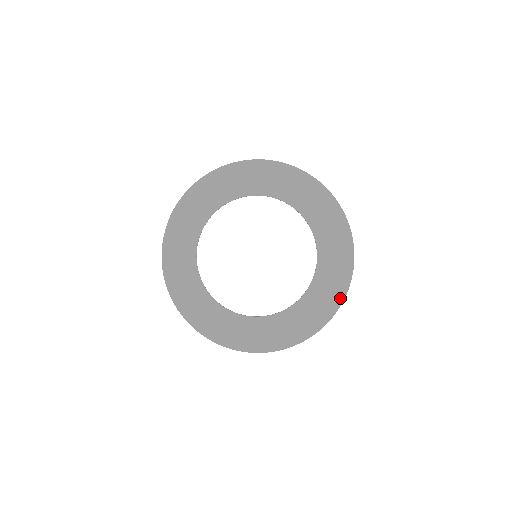
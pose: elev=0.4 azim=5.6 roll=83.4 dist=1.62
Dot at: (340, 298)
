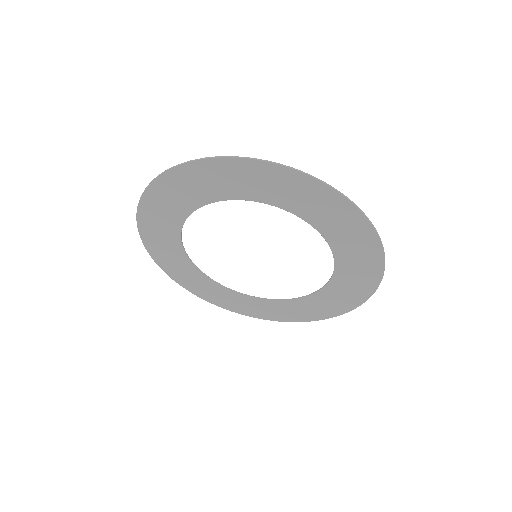
Dot at: (361, 300)
